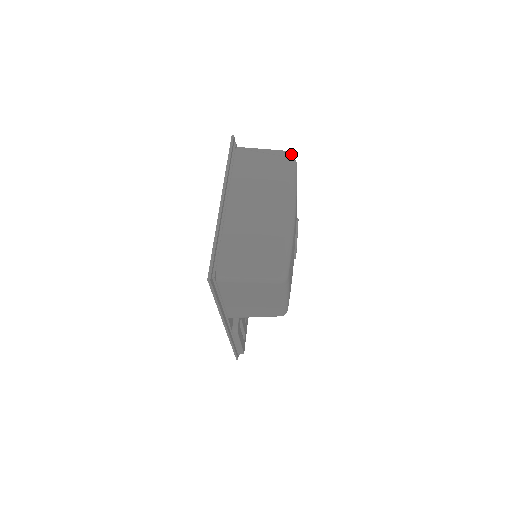
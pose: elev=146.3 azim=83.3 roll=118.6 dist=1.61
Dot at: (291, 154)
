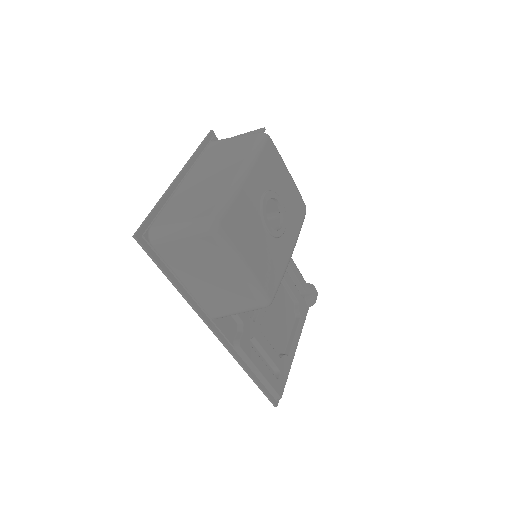
Dot at: (262, 129)
